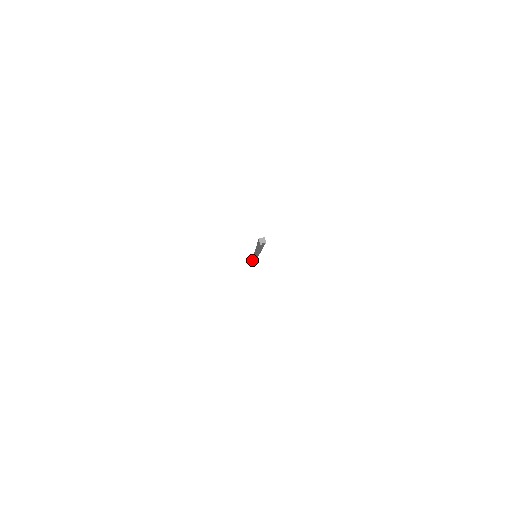
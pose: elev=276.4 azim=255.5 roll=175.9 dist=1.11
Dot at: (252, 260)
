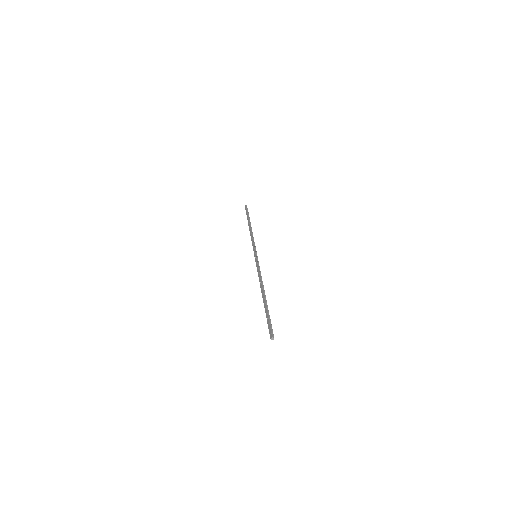
Dot at: (247, 214)
